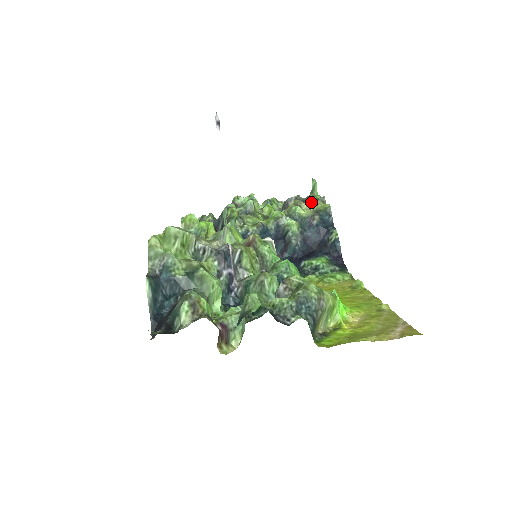
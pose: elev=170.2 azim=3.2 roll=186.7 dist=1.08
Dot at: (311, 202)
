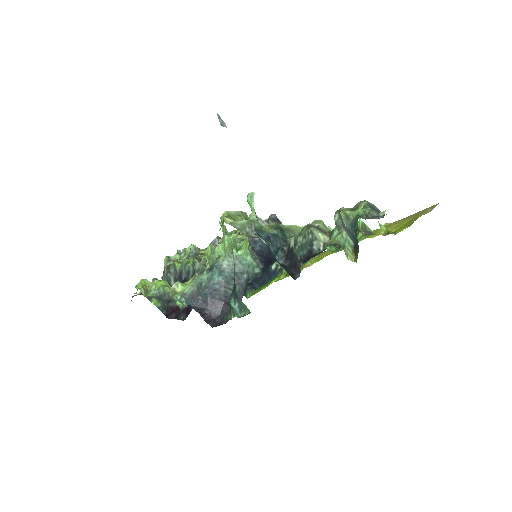
Dot at: occluded
